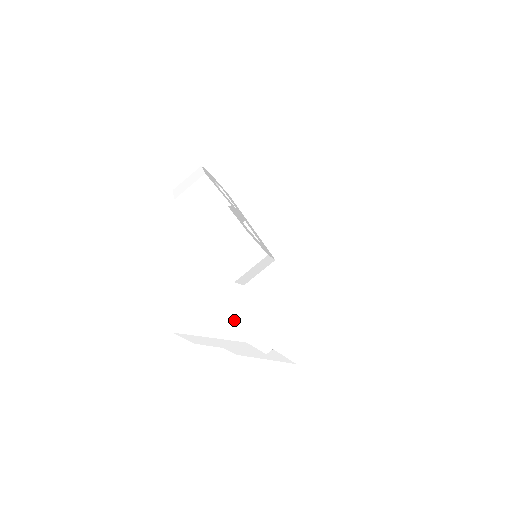
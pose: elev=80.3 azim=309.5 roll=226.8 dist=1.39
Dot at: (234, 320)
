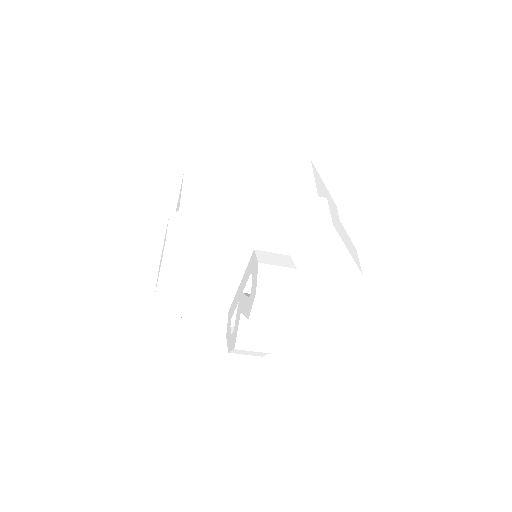
Dot at: (204, 321)
